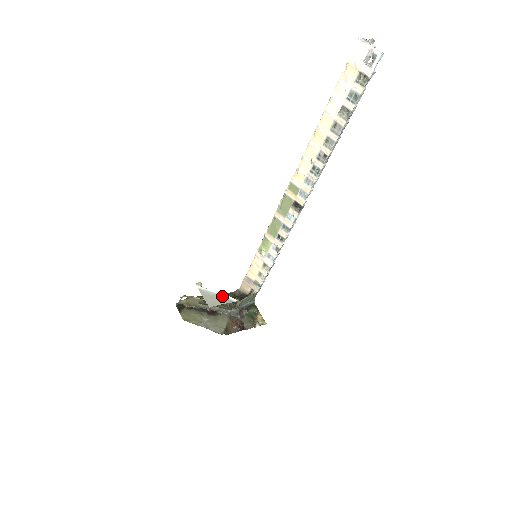
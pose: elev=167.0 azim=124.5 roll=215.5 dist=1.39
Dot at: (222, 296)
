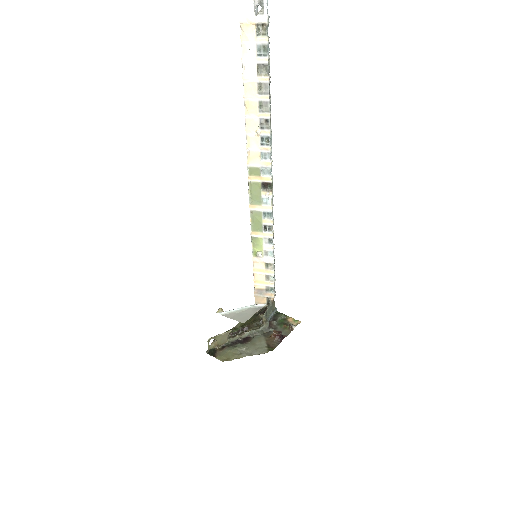
Dot at: (248, 308)
